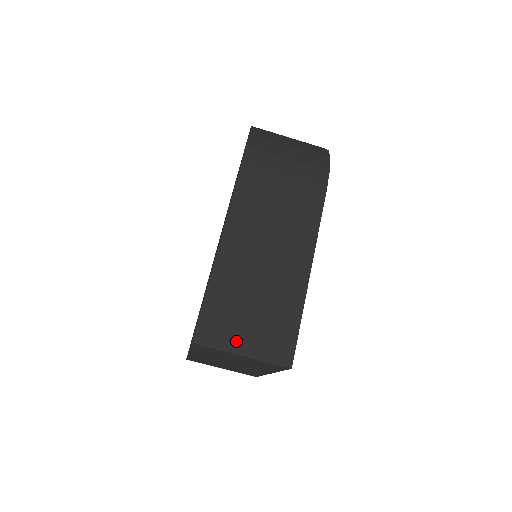
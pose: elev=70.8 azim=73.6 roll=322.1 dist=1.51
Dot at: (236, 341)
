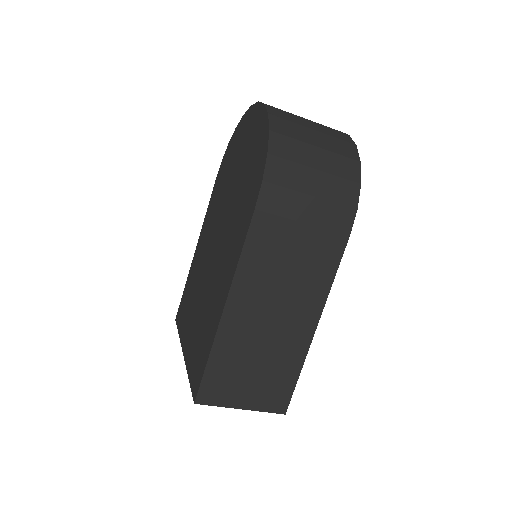
Dot at: (237, 398)
